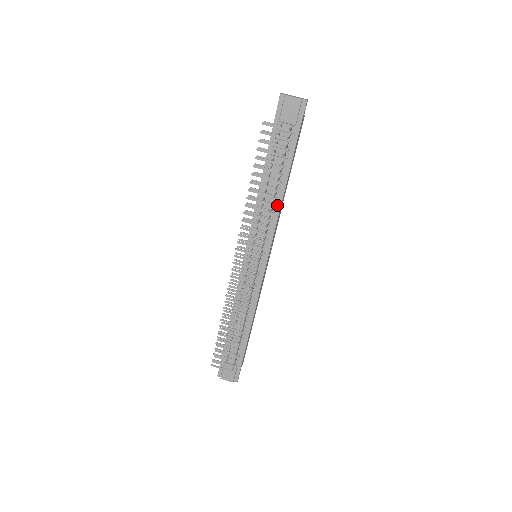
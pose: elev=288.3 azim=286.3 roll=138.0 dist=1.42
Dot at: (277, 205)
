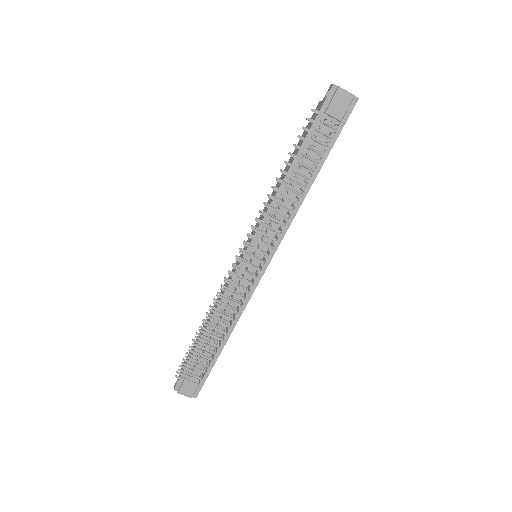
Dot at: (297, 203)
